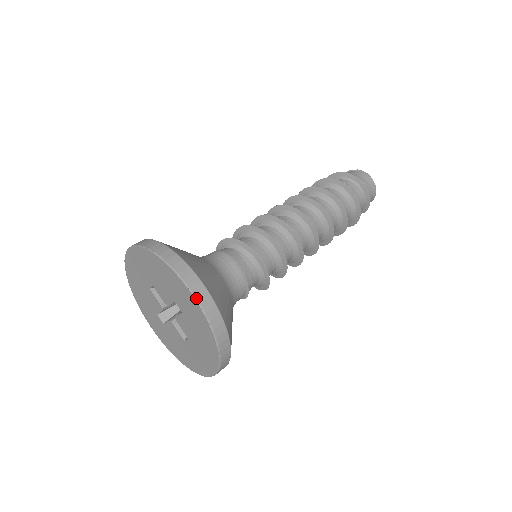
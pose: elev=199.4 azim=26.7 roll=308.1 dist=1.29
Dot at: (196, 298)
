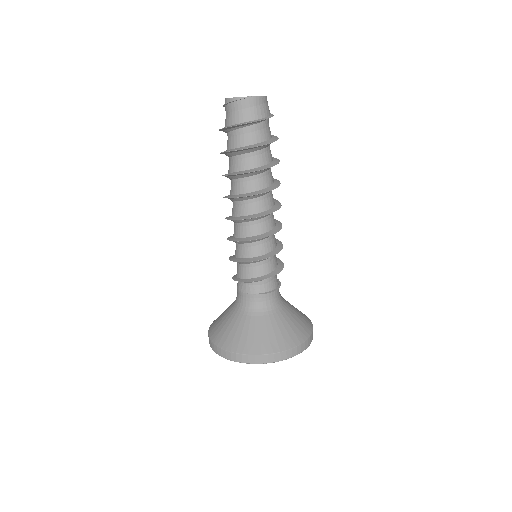
Dot at: occluded
